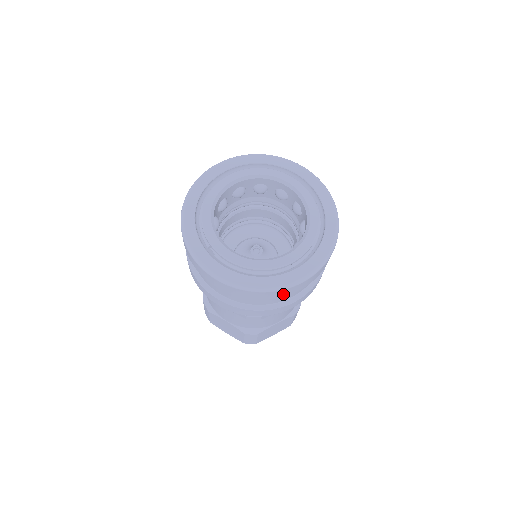
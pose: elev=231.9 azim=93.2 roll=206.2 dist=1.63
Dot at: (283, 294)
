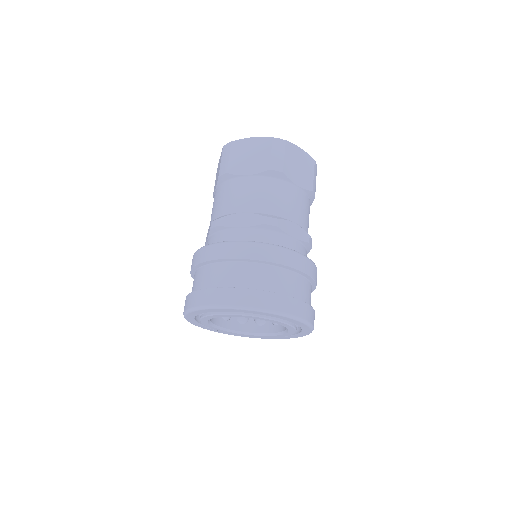
Dot at: occluded
